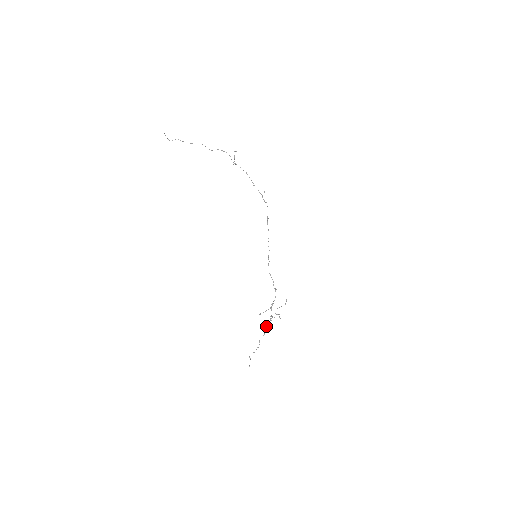
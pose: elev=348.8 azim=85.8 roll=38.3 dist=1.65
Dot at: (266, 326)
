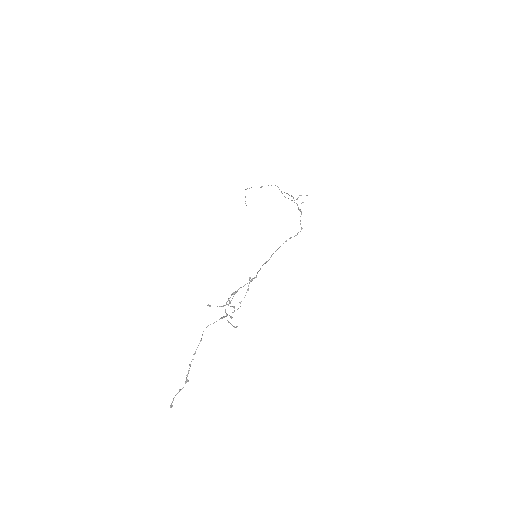
Dot at: occluded
